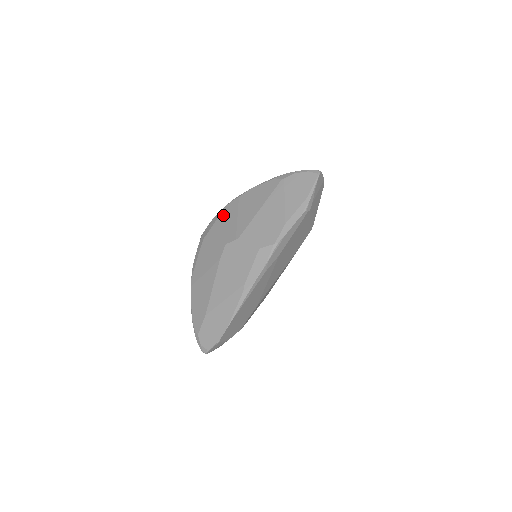
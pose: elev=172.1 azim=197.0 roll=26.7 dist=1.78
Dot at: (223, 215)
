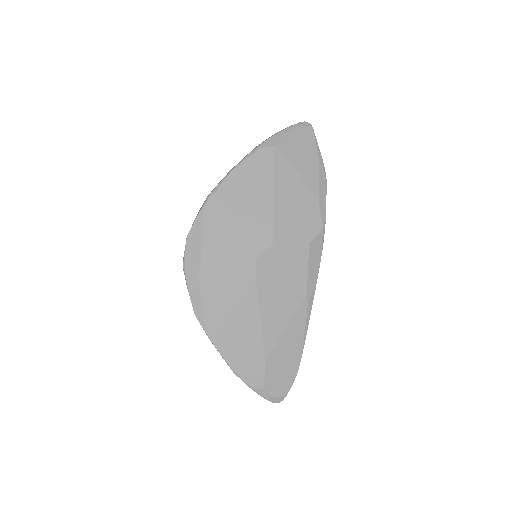
Dot at: (210, 224)
